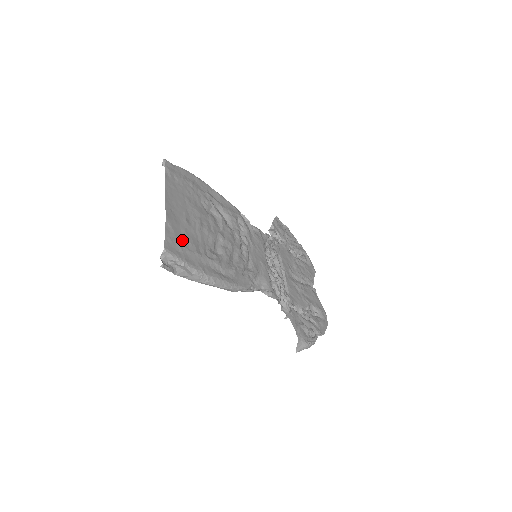
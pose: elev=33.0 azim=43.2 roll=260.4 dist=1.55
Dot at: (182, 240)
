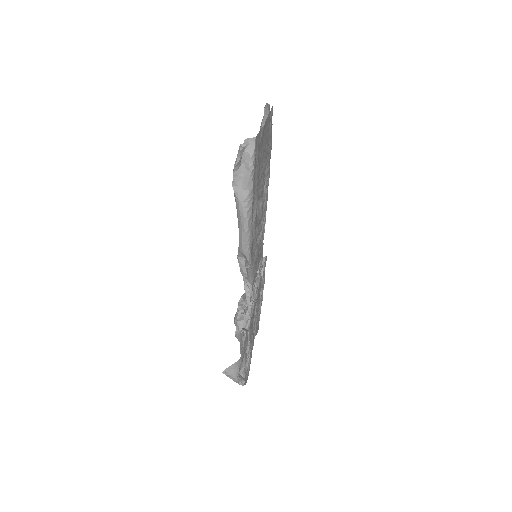
Dot at: occluded
